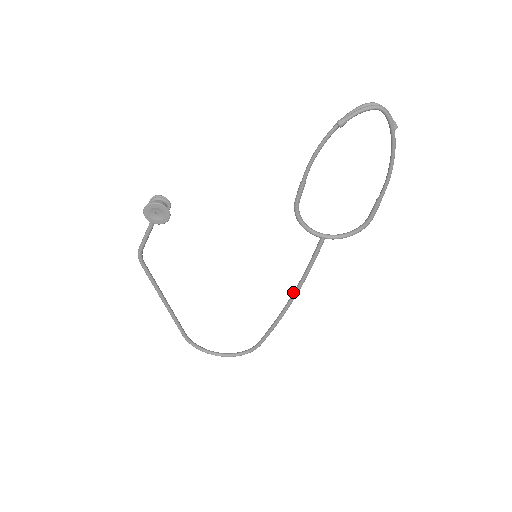
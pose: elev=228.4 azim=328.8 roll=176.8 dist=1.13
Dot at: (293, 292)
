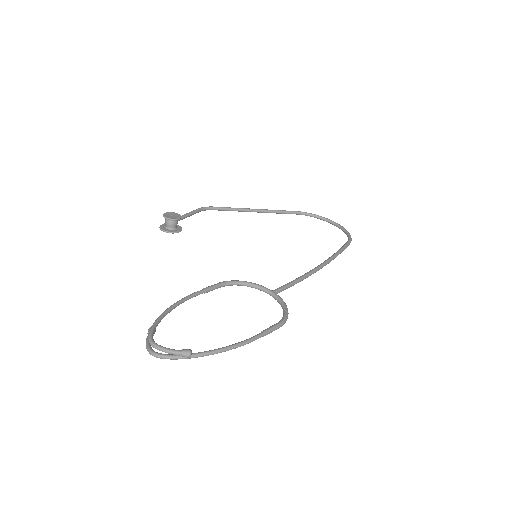
Dot at: (314, 268)
